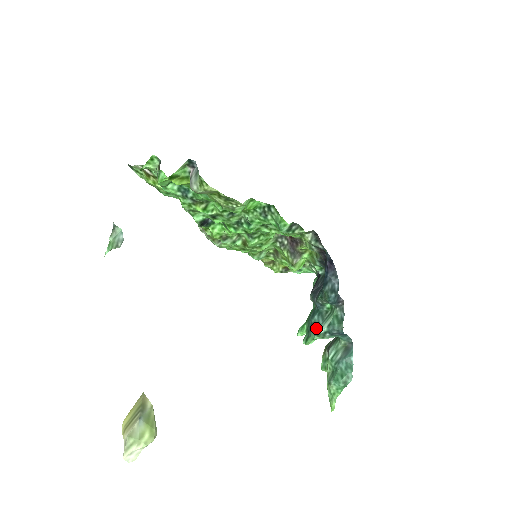
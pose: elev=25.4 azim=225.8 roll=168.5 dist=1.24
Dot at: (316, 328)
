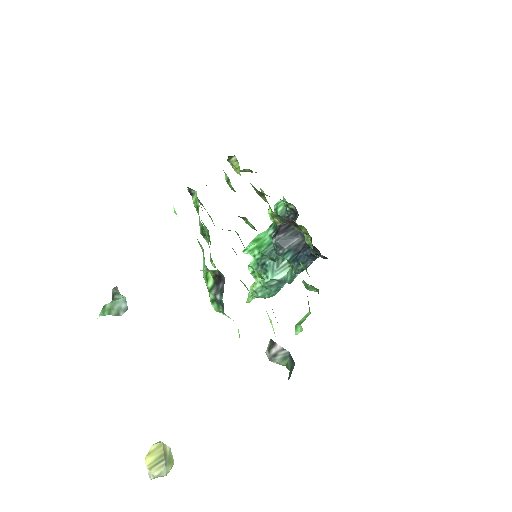
Dot at: (269, 274)
